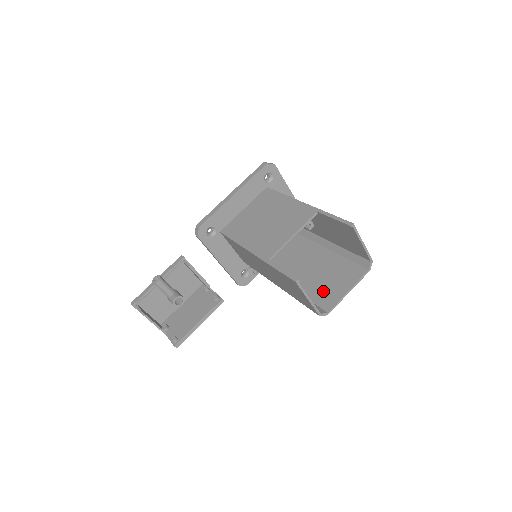
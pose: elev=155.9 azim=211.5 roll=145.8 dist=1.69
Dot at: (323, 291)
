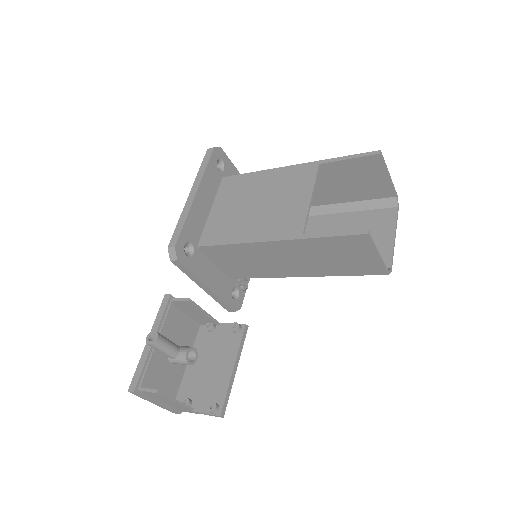
Dot at: occluded
